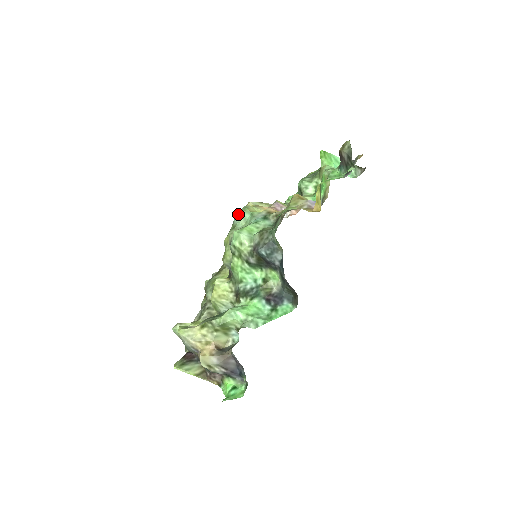
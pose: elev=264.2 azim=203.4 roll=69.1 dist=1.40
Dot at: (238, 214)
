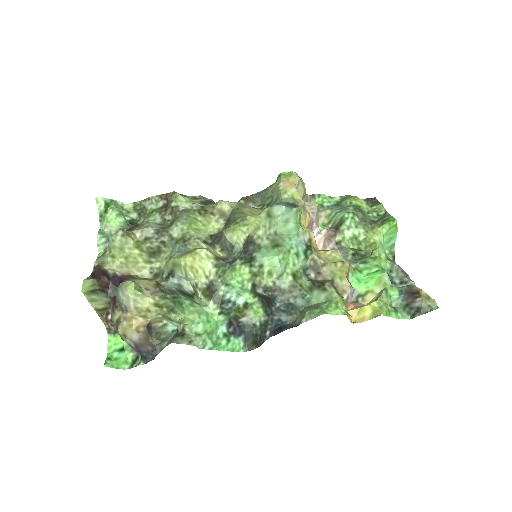
Dot at: (288, 211)
